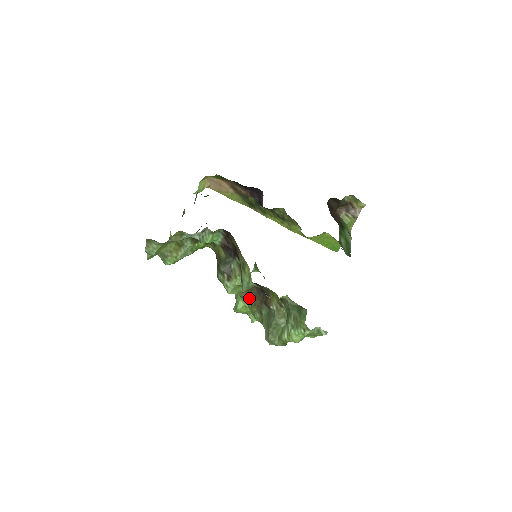
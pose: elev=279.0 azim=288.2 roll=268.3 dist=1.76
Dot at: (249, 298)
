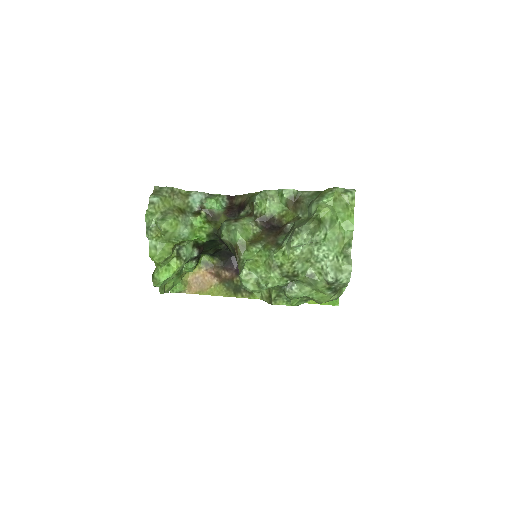
Dot at: (260, 241)
